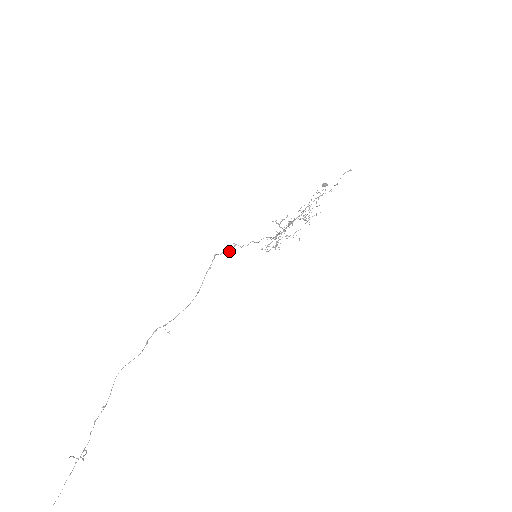
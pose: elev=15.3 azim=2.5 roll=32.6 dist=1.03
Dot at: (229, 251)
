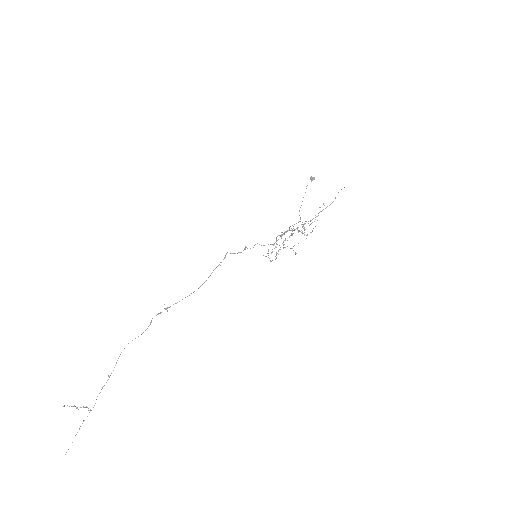
Dot at: (239, 252)
